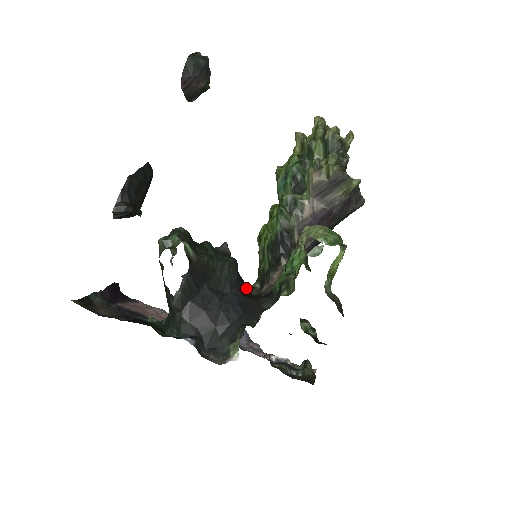
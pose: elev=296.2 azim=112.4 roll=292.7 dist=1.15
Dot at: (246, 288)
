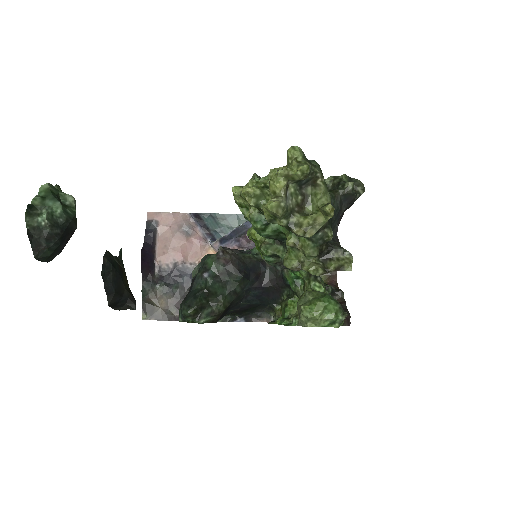
Dot at: (259, 271)
